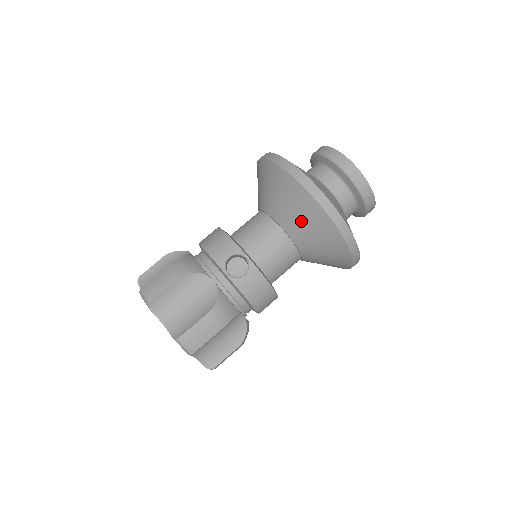
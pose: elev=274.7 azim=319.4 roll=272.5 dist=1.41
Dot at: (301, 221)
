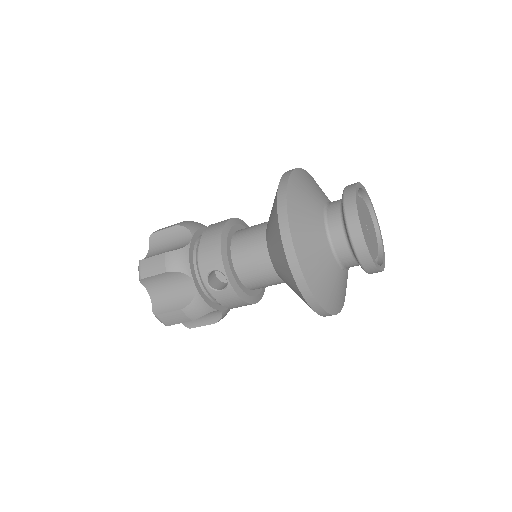
Dot at: (283, 274)
